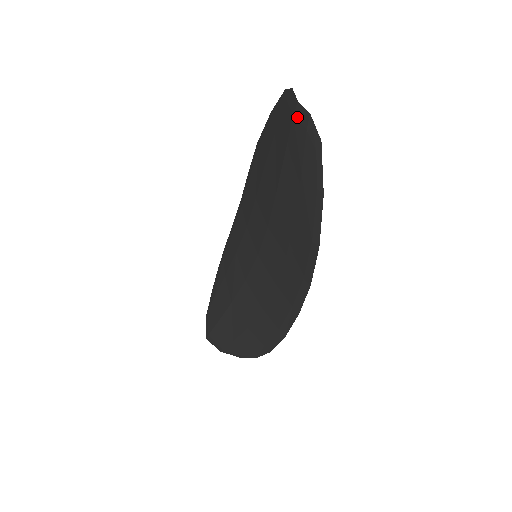
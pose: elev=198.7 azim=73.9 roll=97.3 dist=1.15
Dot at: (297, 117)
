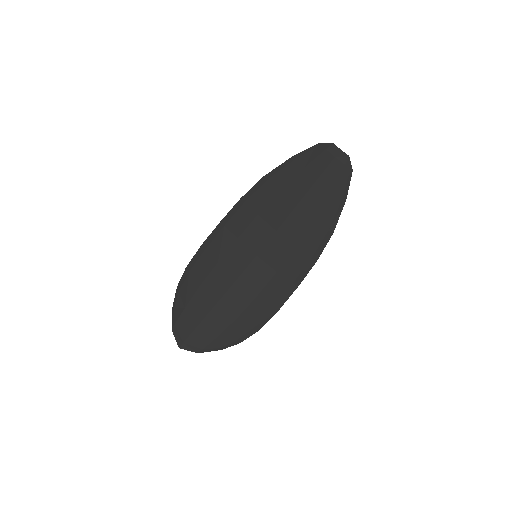
Dot at: (338, 158)
